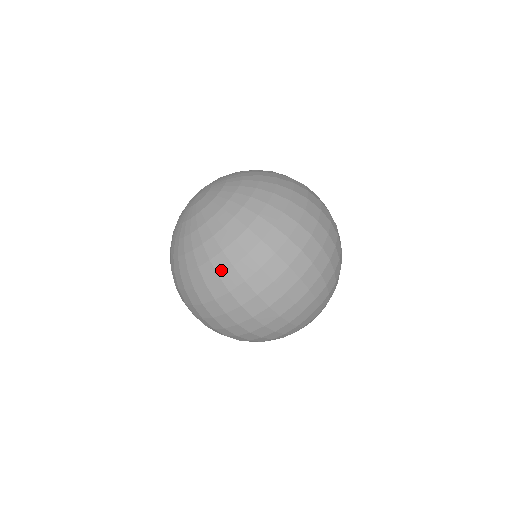
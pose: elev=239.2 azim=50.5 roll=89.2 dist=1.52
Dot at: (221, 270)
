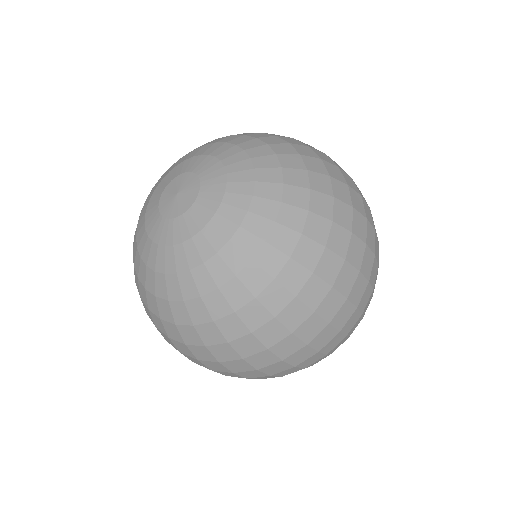
Dot at: (232, 336)
